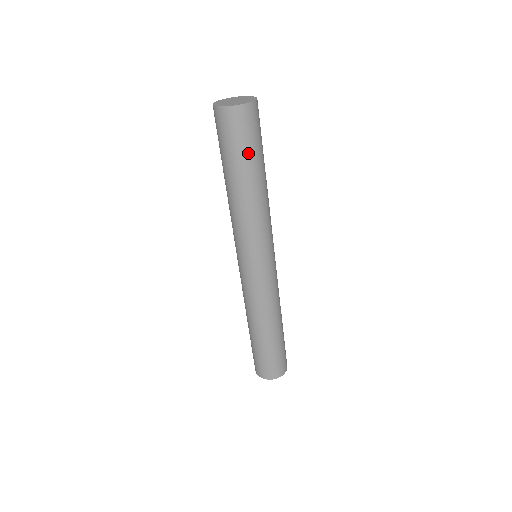
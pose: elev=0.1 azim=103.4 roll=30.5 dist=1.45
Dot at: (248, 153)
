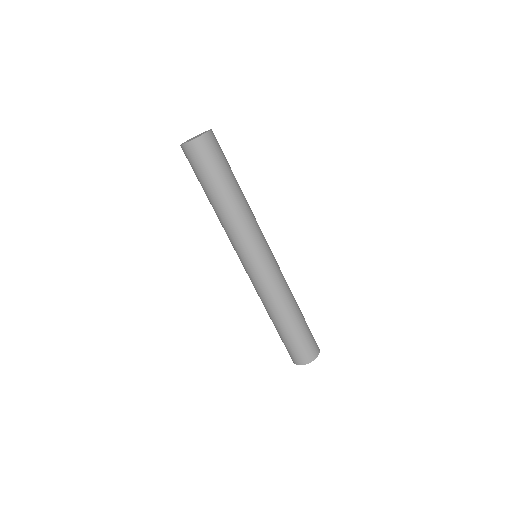
Dot at: (210, 175)
